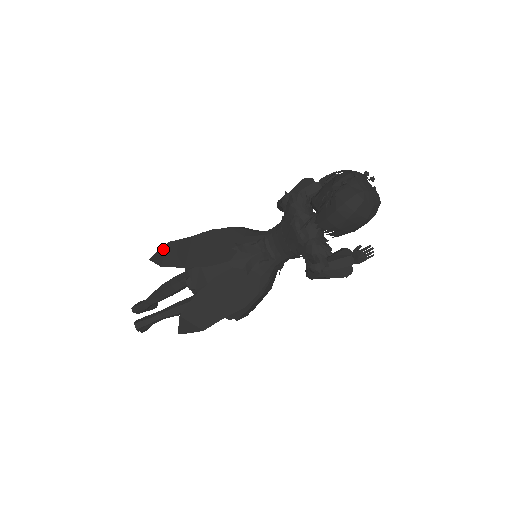
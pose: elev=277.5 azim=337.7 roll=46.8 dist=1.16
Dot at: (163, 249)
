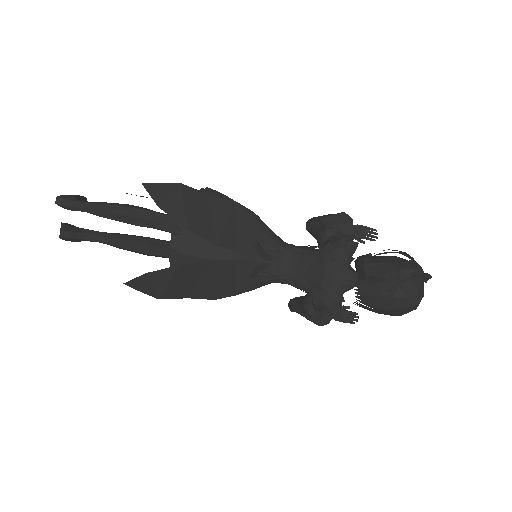
Dot at: (169, 186)
